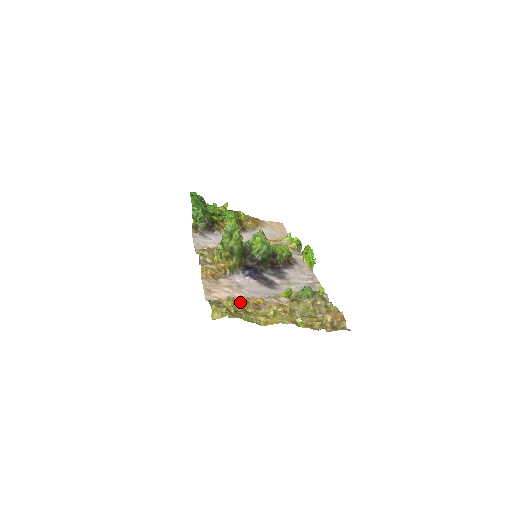
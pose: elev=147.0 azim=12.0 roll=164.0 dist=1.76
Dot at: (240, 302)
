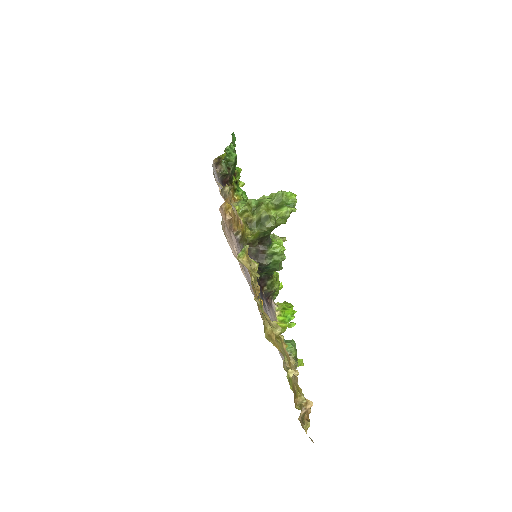
Dot at: occluded
